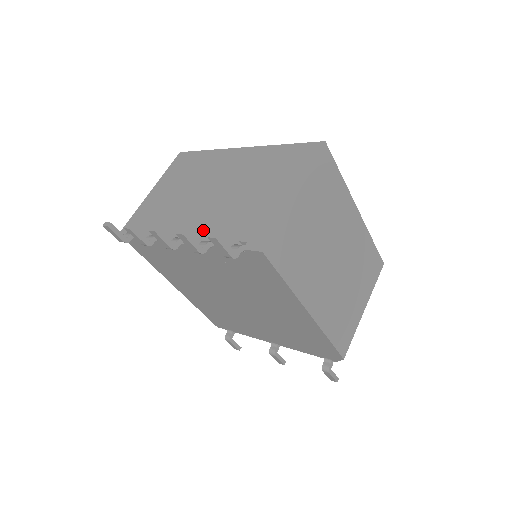
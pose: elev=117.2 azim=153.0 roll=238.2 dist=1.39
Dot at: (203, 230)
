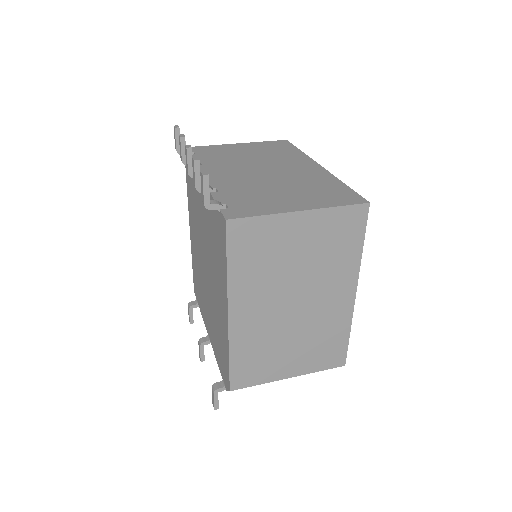
Dot at: (221, 182)
